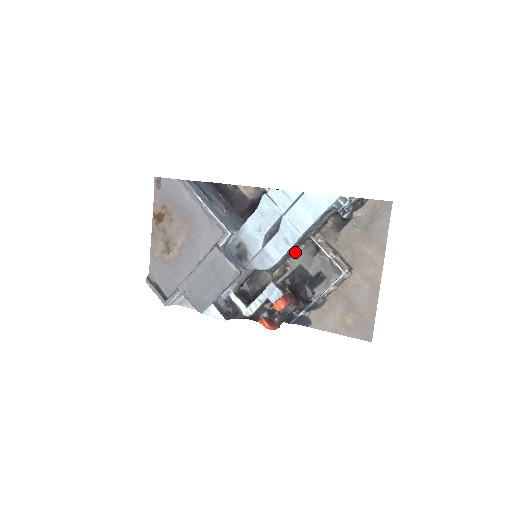
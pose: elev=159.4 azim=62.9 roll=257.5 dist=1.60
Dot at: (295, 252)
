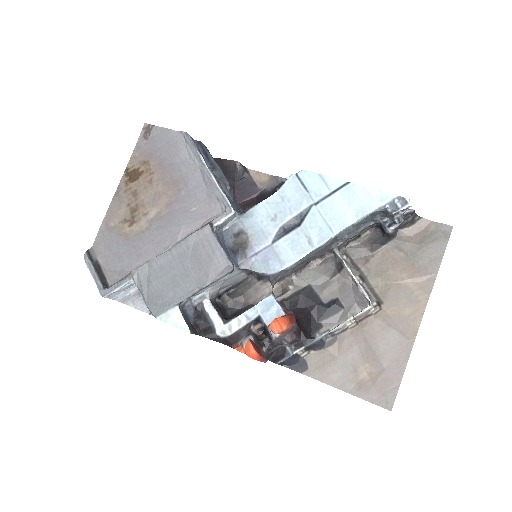
Dot at: (306, 266)
